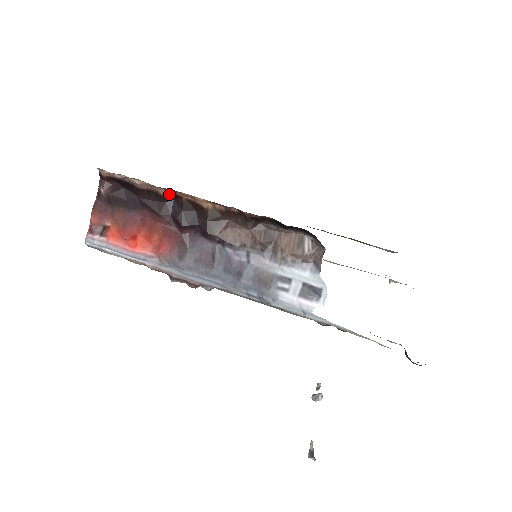
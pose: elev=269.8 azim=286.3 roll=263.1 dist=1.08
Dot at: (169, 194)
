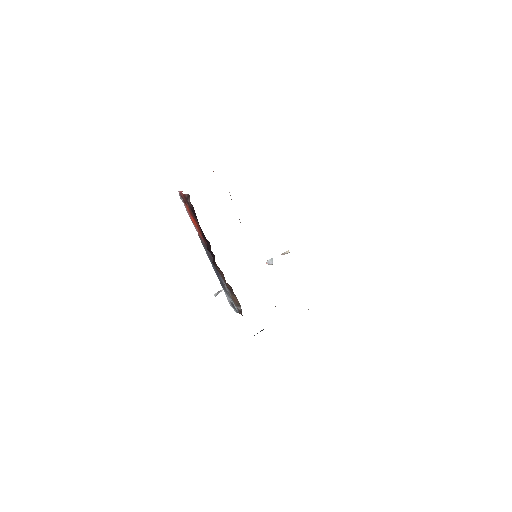
Dot at: occluded
